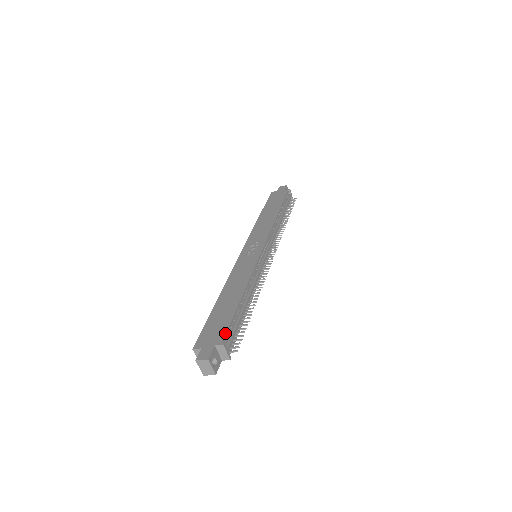
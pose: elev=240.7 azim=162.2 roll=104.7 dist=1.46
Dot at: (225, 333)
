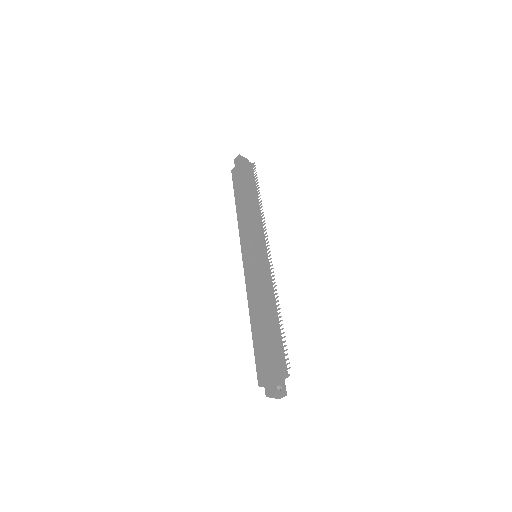
Dot at: (272, 361)
